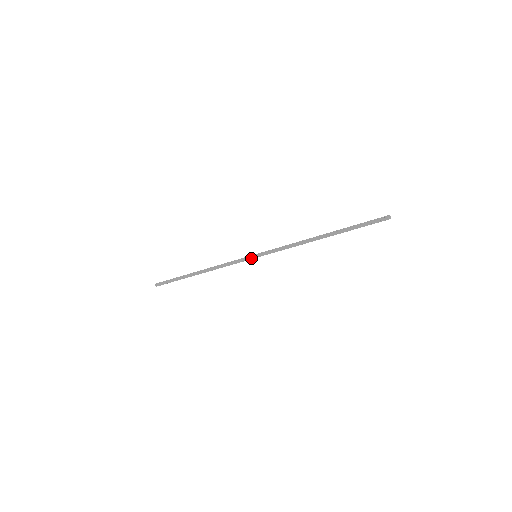
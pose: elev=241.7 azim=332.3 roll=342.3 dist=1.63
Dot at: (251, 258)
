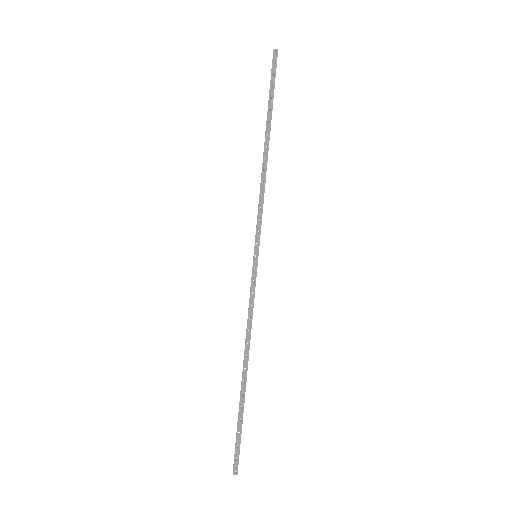
Dot at: (255, 265)
